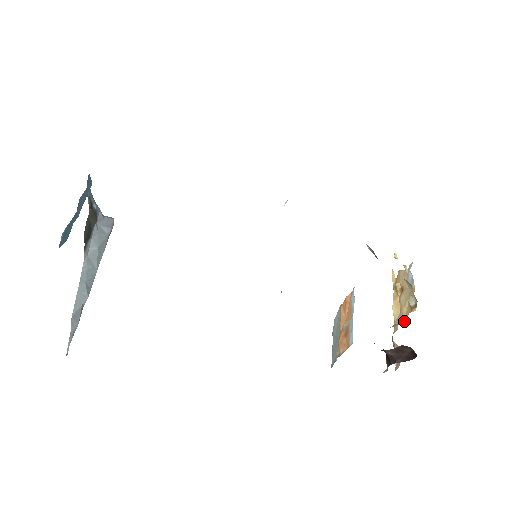
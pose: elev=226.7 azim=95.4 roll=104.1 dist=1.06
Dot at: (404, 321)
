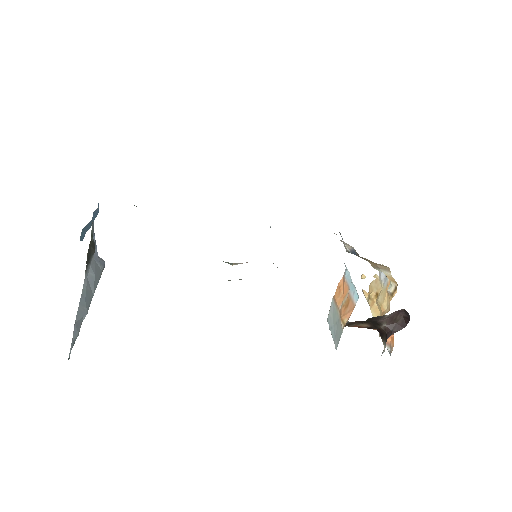
Dot at: (387, 311)
